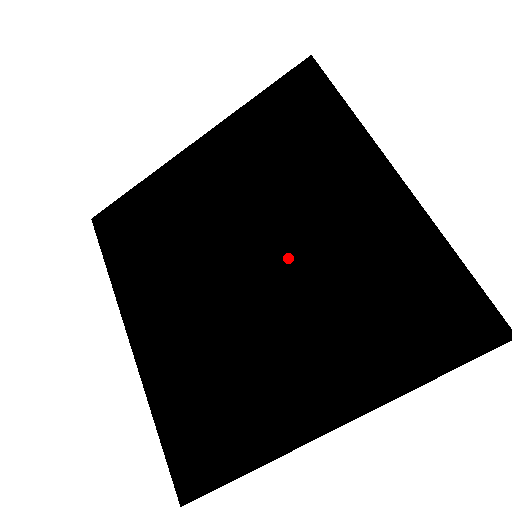
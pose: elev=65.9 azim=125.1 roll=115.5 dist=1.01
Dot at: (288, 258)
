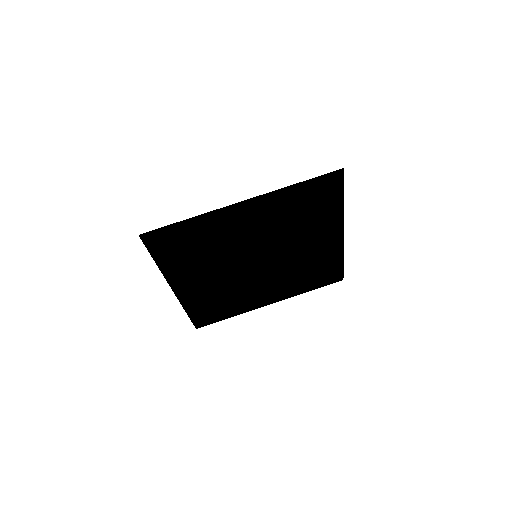
Dot at: occluded
